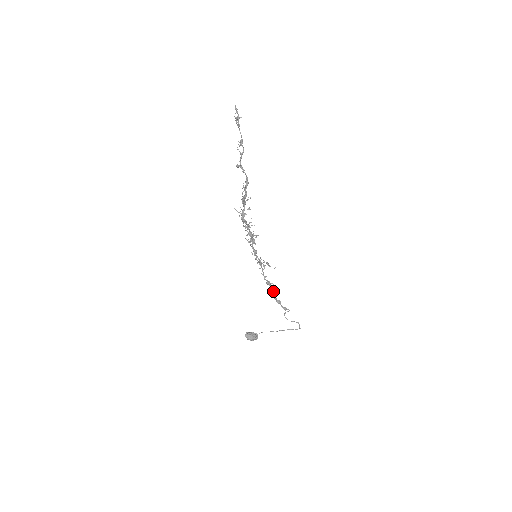
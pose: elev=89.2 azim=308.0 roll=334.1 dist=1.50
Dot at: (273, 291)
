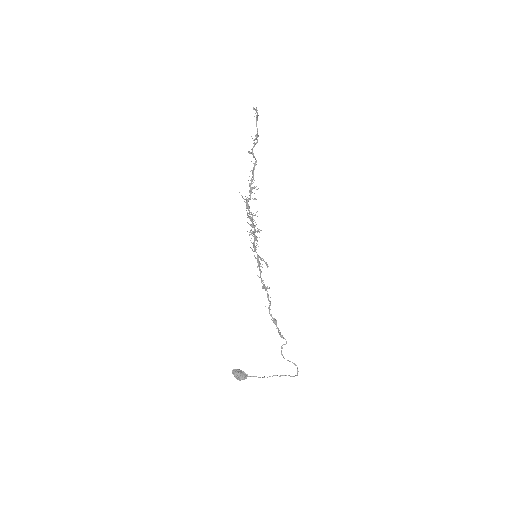
Dot at: occluded
